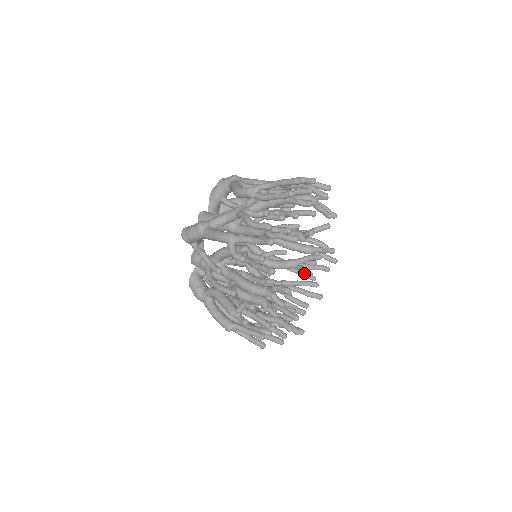
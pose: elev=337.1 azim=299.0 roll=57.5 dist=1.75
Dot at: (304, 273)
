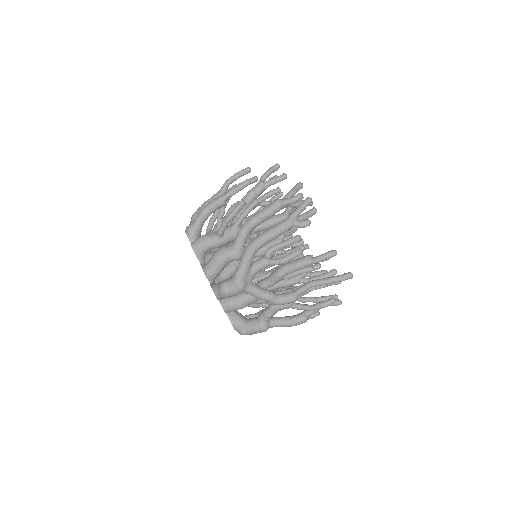
Dot at: occluded
